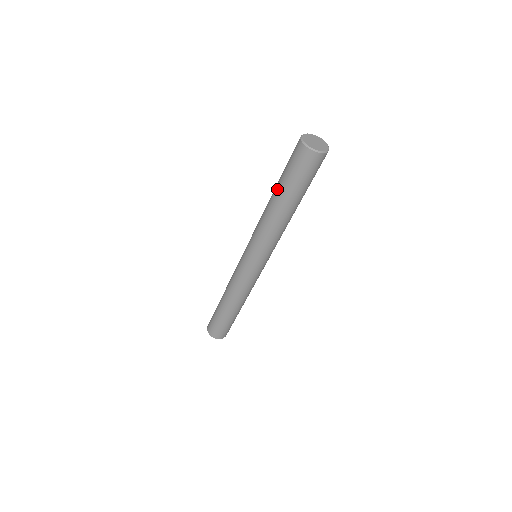
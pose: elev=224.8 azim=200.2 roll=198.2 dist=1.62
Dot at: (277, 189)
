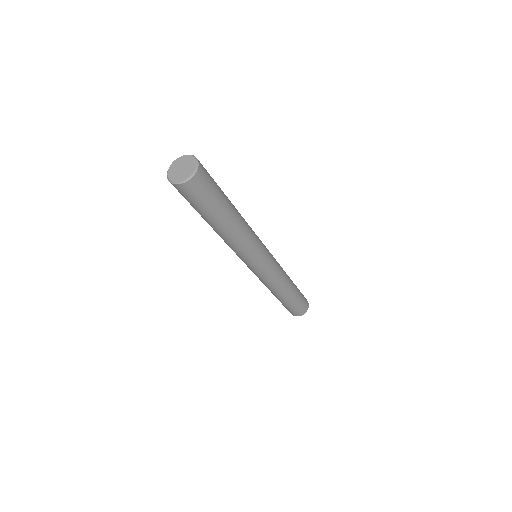
Dot at: (205, 220)
